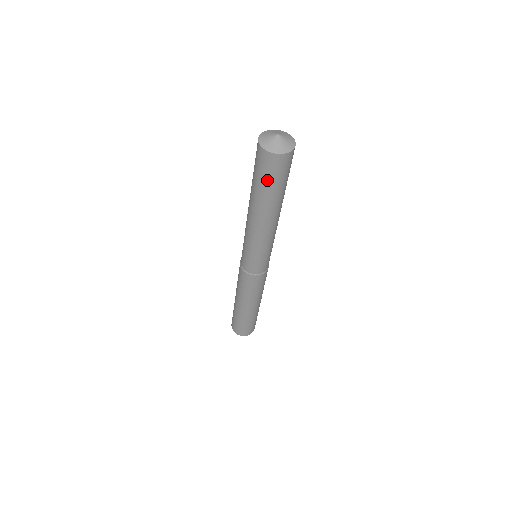
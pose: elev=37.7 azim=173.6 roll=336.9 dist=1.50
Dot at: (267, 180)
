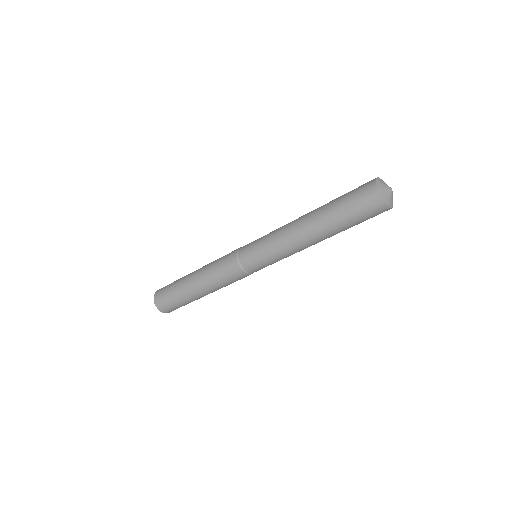
Dot at: (359, 219)
